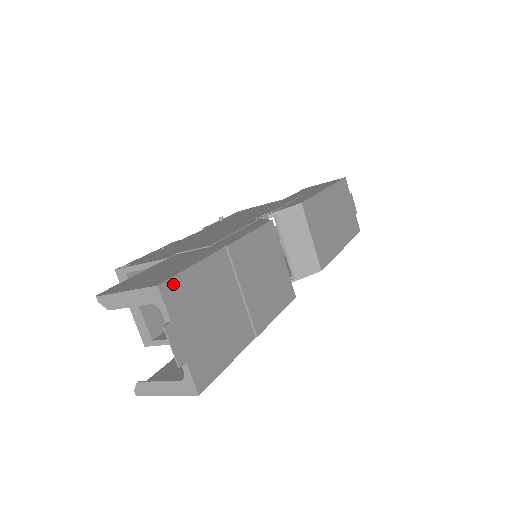
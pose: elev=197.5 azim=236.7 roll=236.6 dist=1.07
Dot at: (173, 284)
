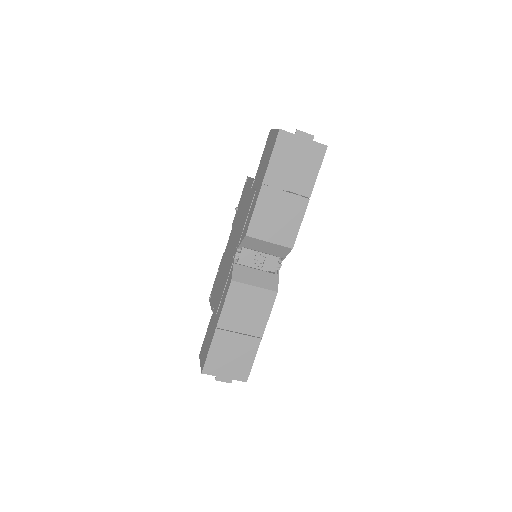
Dot at: (206, 367)
